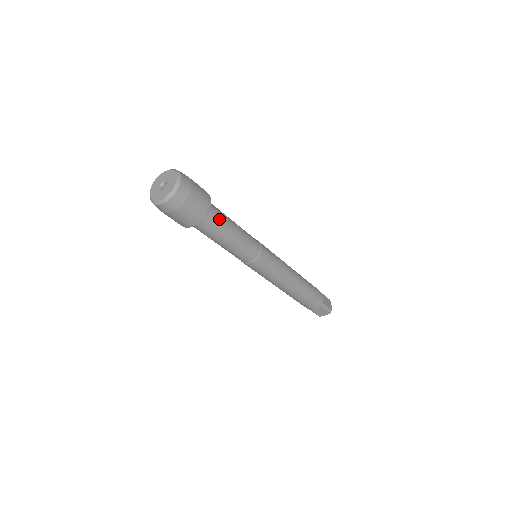
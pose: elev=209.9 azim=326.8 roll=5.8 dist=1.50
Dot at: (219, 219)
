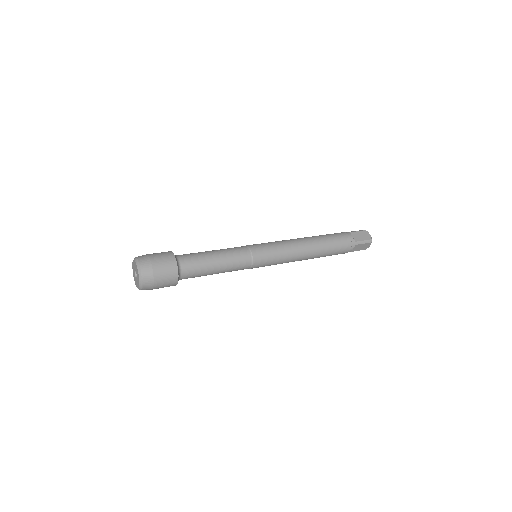
Dot at: (193, 277)
